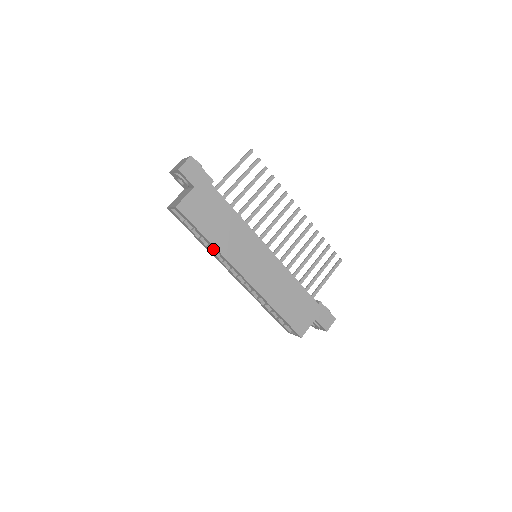
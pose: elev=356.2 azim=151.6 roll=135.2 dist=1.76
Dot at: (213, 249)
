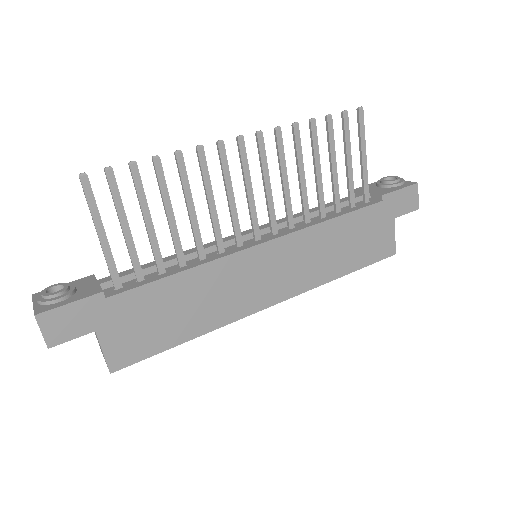
Dot at: occluded
